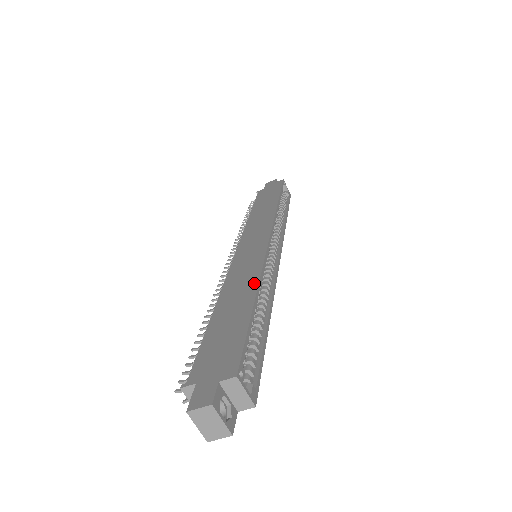
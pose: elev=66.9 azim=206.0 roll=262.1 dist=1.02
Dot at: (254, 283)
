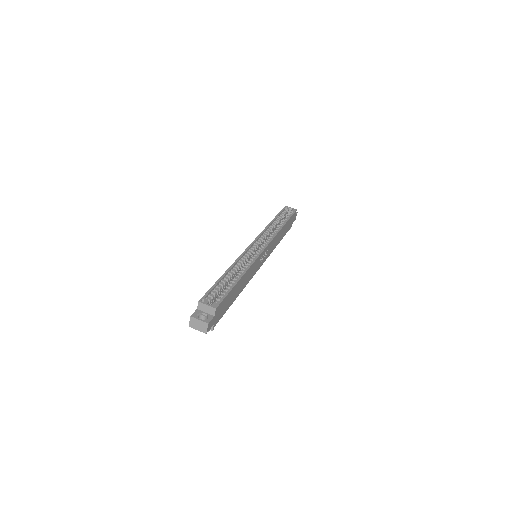
Dot at: occluded
